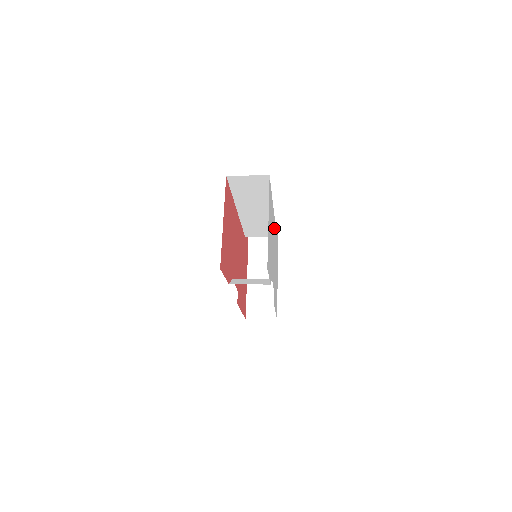
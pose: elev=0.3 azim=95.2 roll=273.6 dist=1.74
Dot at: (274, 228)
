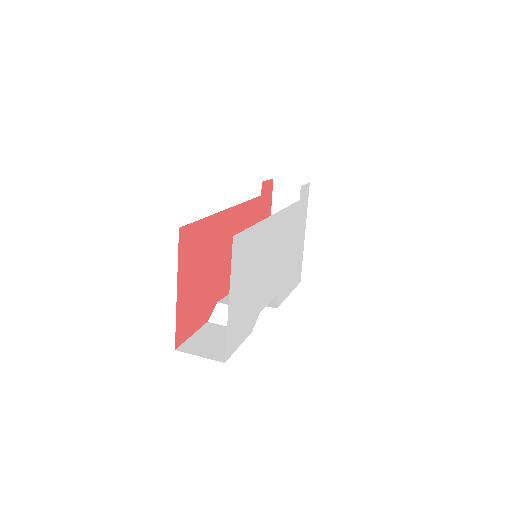
Dot at: (278, 225)
